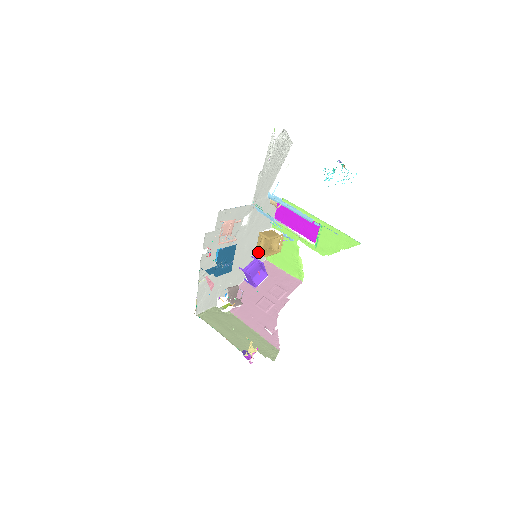
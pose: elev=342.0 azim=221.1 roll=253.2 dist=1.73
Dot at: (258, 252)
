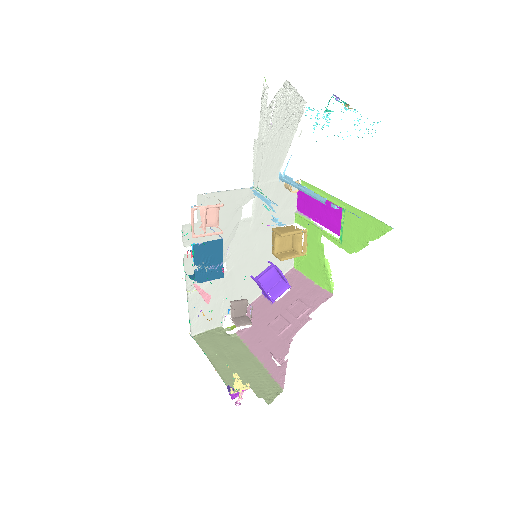
Dot at: (274, 255)
